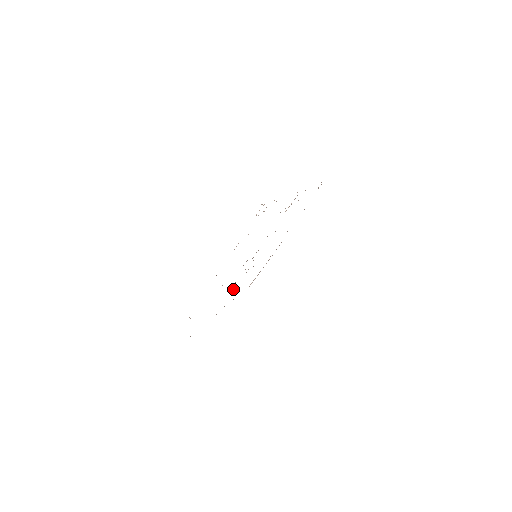
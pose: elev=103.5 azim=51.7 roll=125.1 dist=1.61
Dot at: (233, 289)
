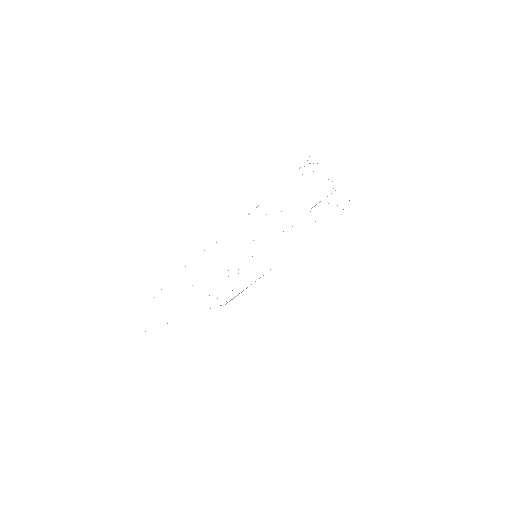
Dot at: occluded
